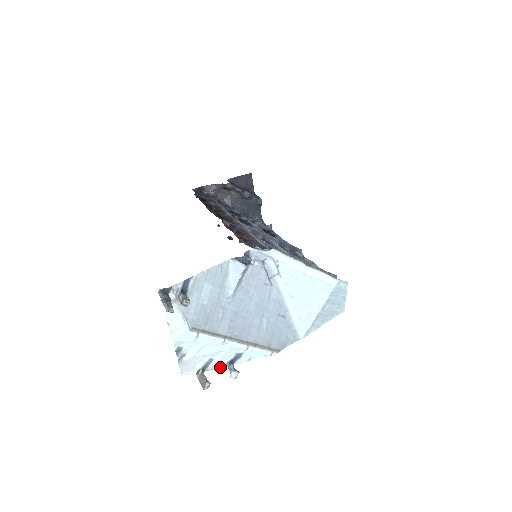
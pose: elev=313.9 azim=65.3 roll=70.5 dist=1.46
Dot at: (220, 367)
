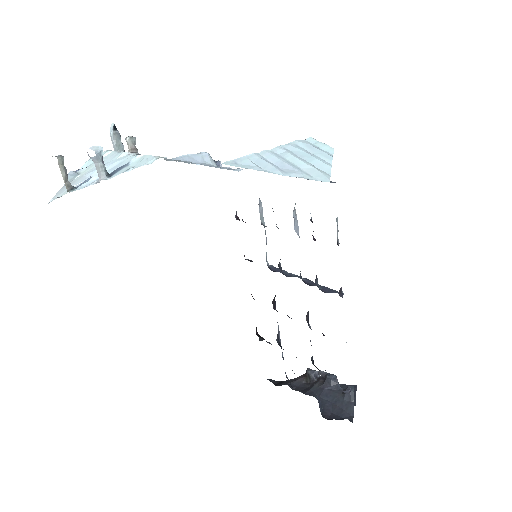
Dot at: occluded
